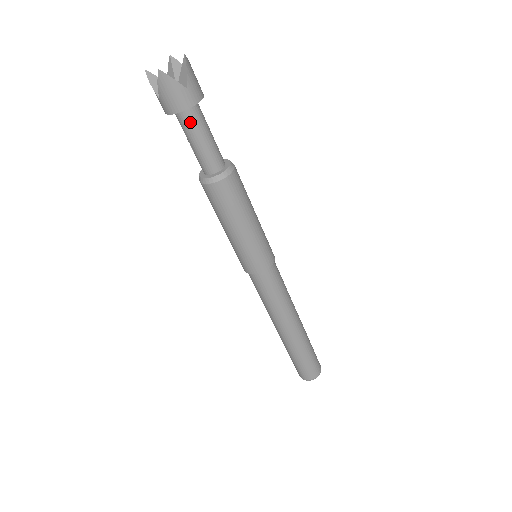
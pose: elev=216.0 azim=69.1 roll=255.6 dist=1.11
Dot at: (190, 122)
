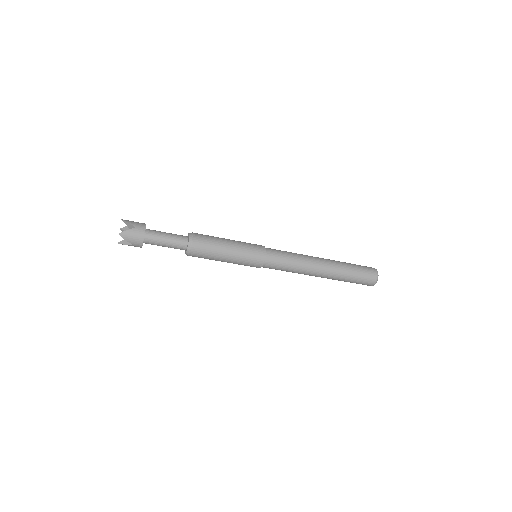
Dot at: (153, 238)
